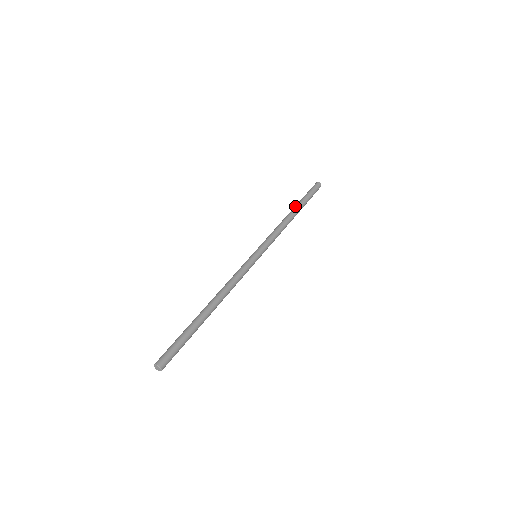
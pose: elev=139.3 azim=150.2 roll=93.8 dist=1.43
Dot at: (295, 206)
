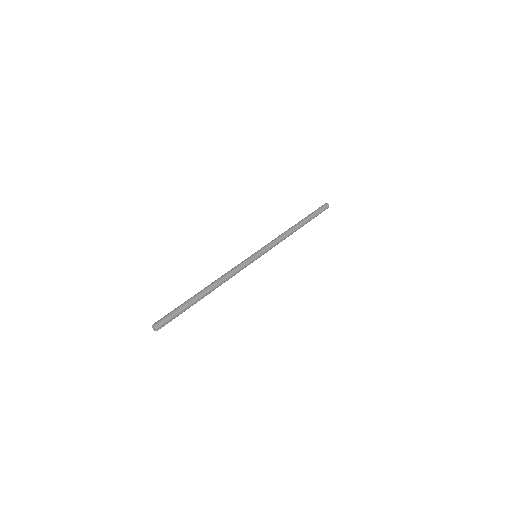
Dot at: (301, 220)
